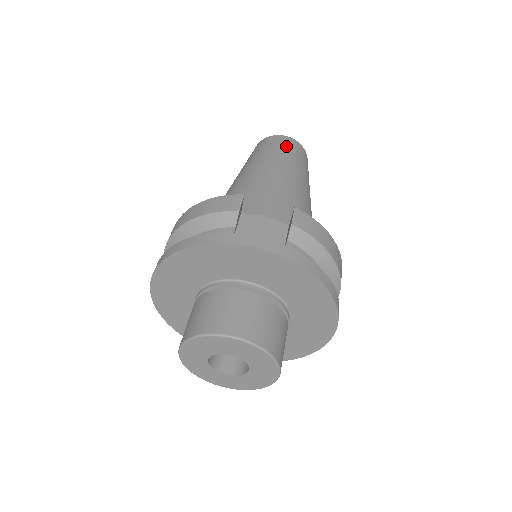
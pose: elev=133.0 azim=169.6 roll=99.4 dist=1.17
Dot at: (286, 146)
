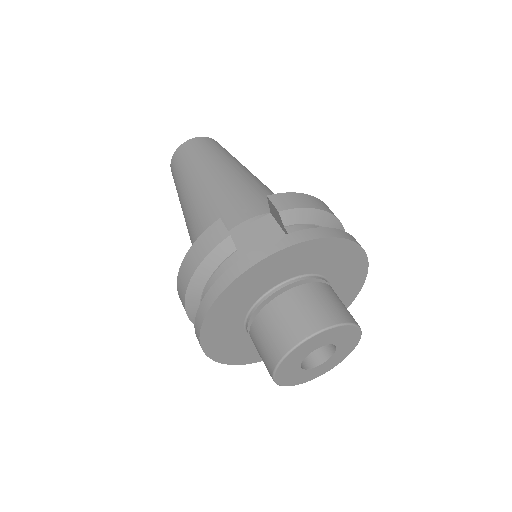
Dot at: (198, 148)
